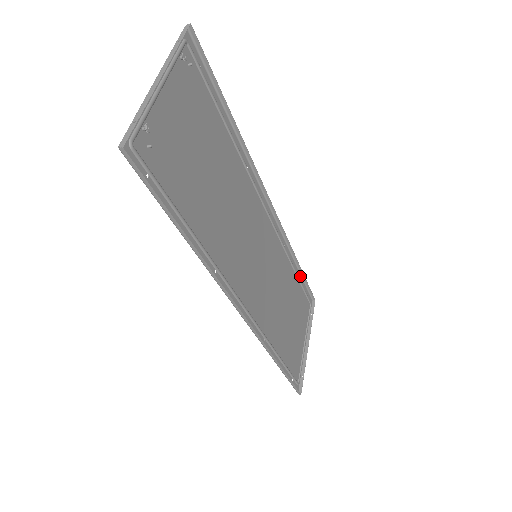
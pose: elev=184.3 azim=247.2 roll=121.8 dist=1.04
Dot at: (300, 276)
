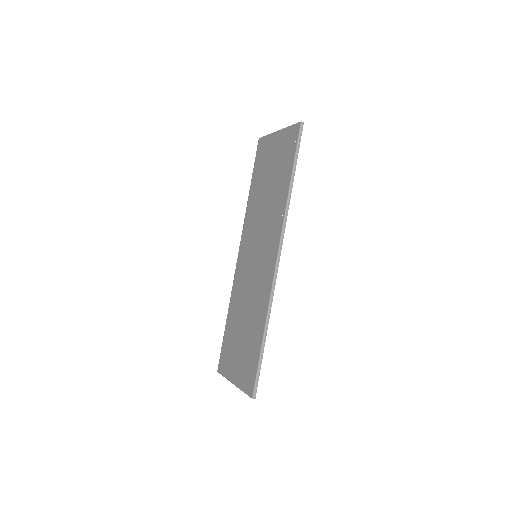
Dot at: (224, 333)
